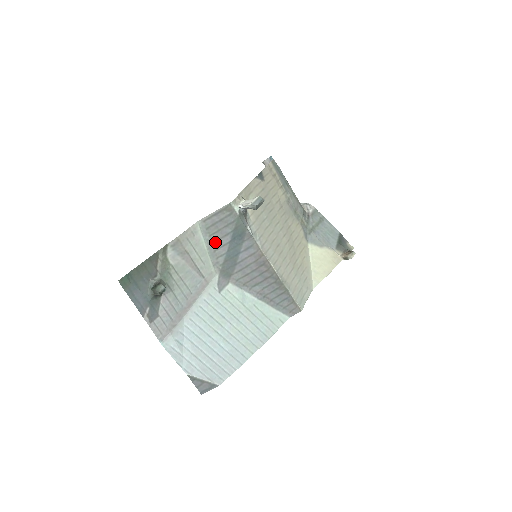
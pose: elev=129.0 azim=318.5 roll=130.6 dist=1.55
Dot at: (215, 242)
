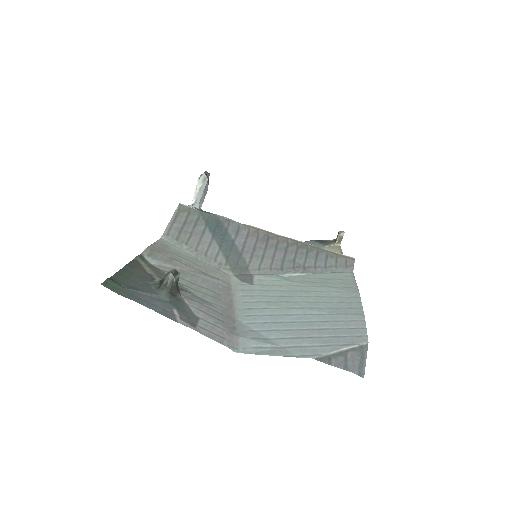
Dot at: (198, 247)
